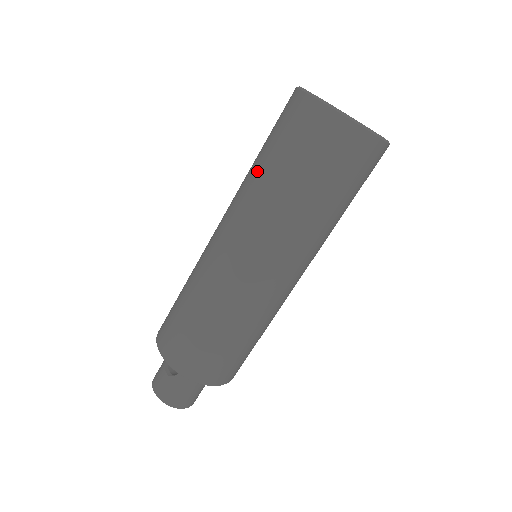
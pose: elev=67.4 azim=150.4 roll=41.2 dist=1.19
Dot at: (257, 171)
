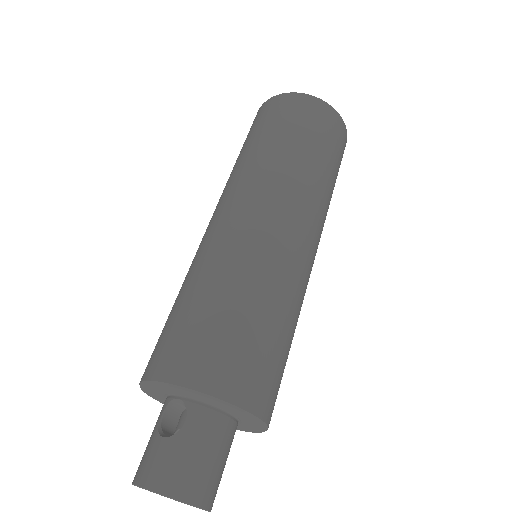
Dot at: (244, 155)
